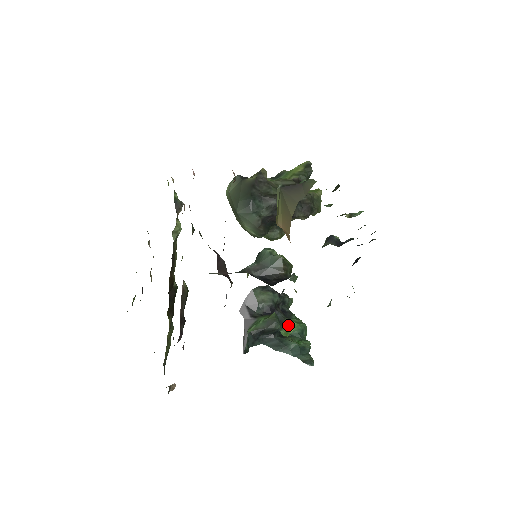
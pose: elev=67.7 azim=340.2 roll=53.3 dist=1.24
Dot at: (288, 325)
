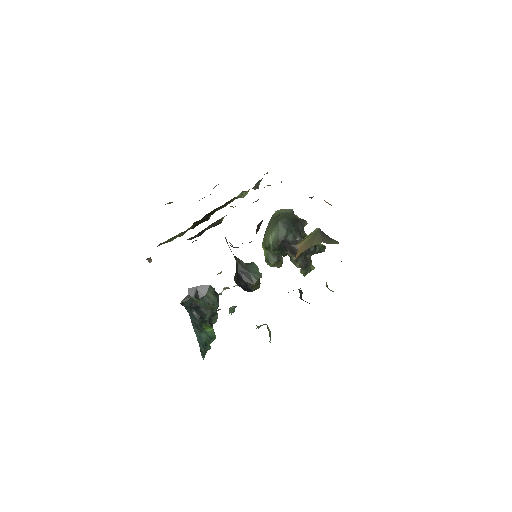
Dot at: (208, 326)
